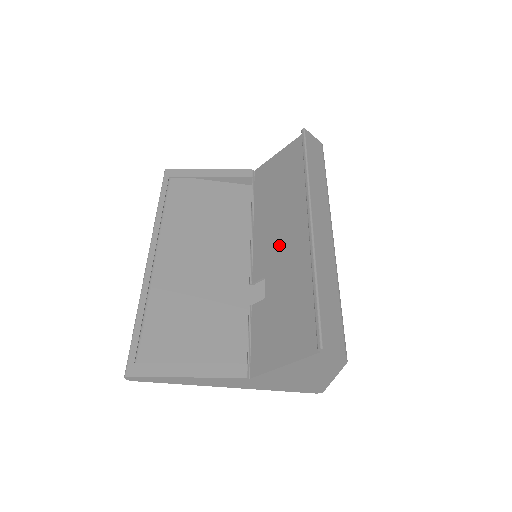
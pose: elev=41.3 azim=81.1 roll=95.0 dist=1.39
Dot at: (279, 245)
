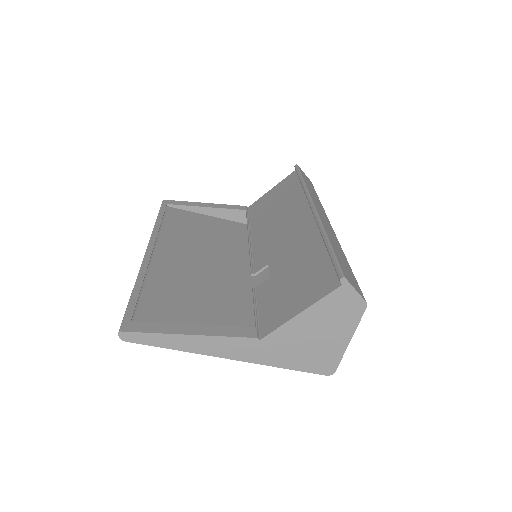
Dot at: (282, 238)
